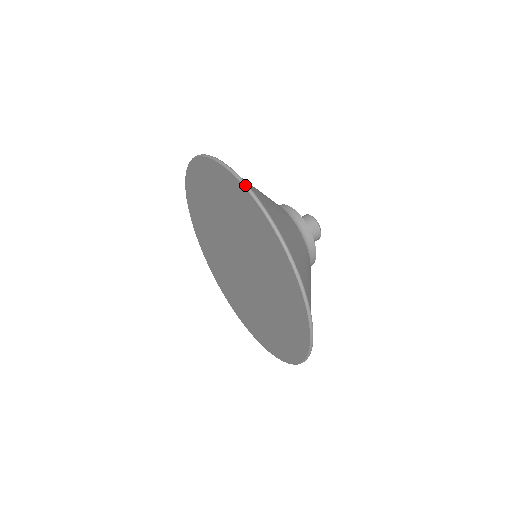
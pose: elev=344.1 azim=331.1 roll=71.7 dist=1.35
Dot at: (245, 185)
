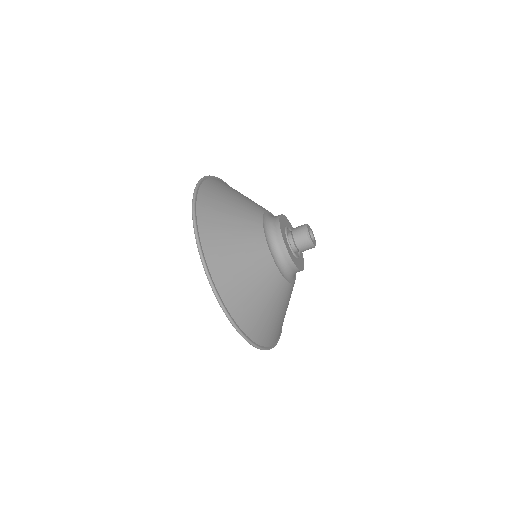
Dot at: (196, 240)
